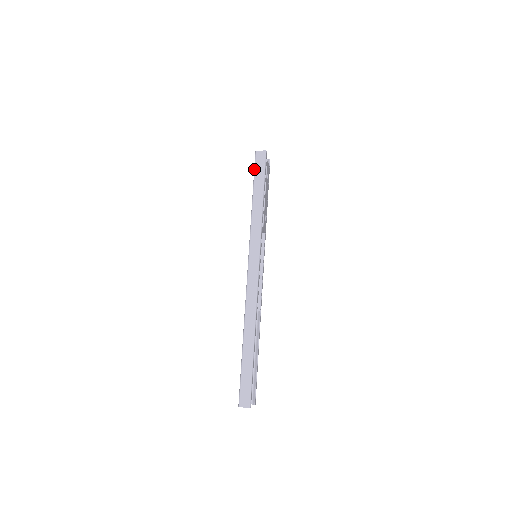
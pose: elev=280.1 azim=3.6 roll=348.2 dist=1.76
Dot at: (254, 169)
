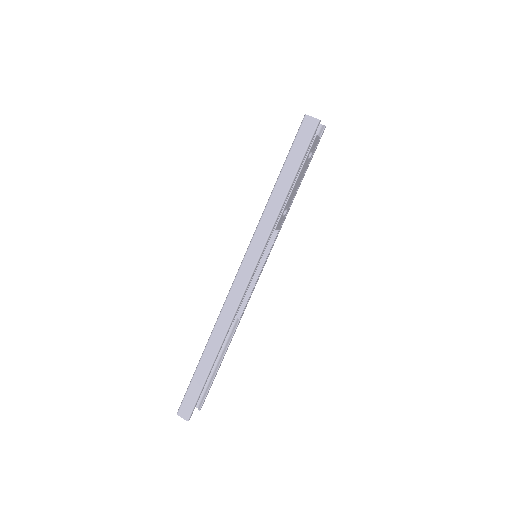
Dot at: (293, 141)
